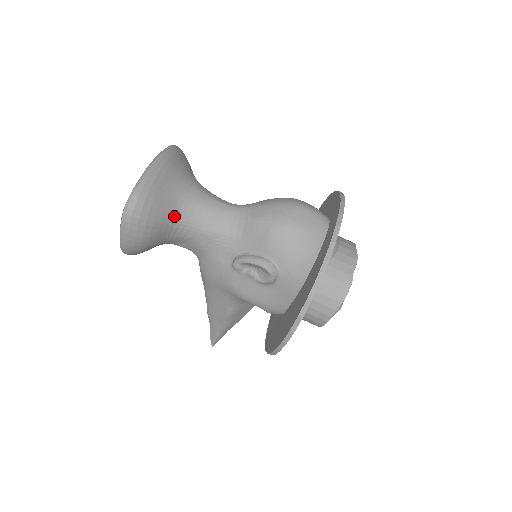
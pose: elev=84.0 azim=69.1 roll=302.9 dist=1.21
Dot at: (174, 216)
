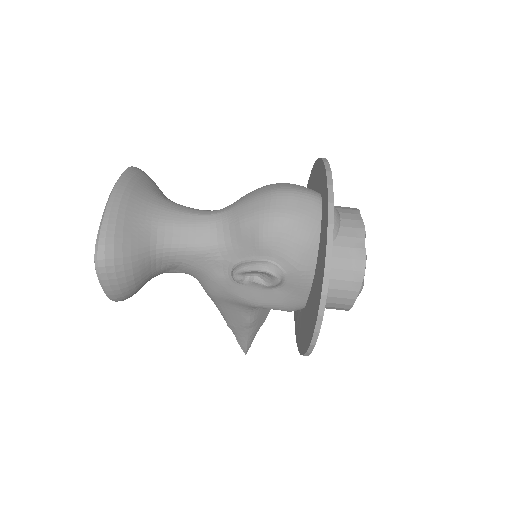
Dot at: (152, 248)
